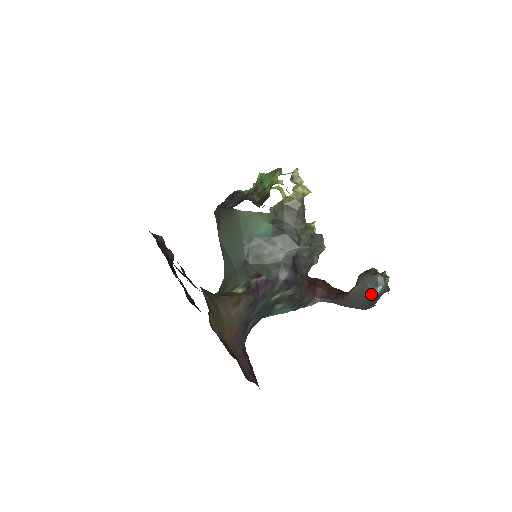
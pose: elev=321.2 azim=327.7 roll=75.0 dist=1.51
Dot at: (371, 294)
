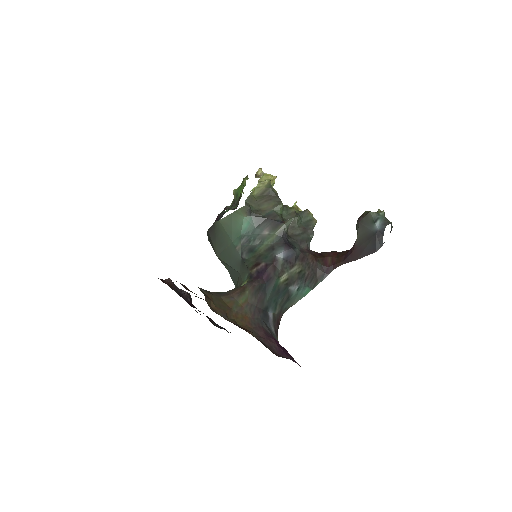
Dot at: (373, 233)
